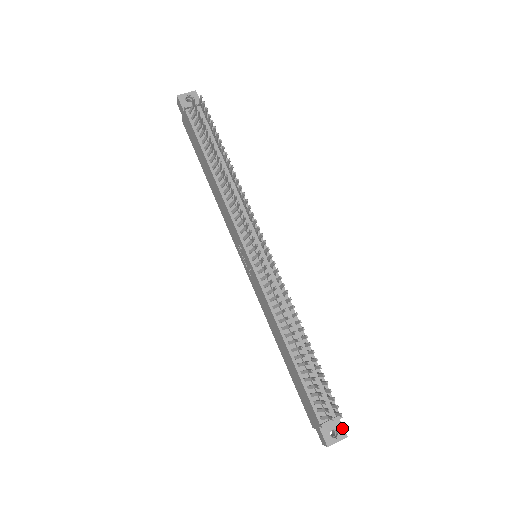
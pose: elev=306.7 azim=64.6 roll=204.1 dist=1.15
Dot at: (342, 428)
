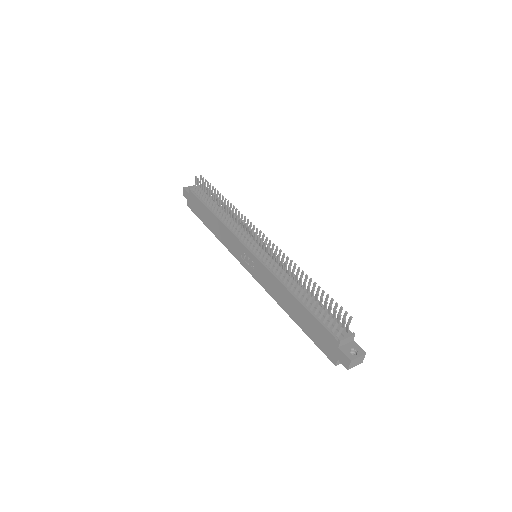
Dot at: (359, 348)
